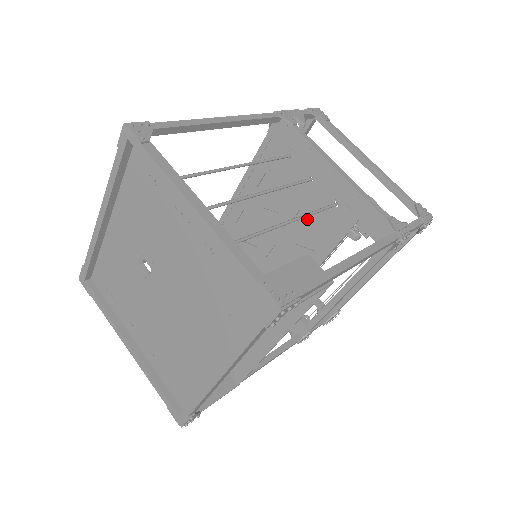
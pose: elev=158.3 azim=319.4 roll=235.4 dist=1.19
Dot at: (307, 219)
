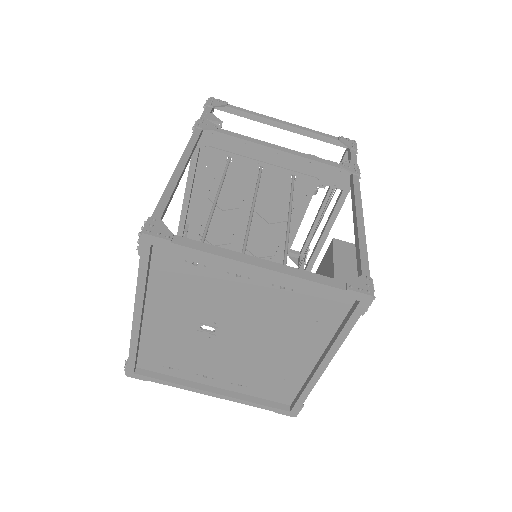
Dot at: (268, 200)
